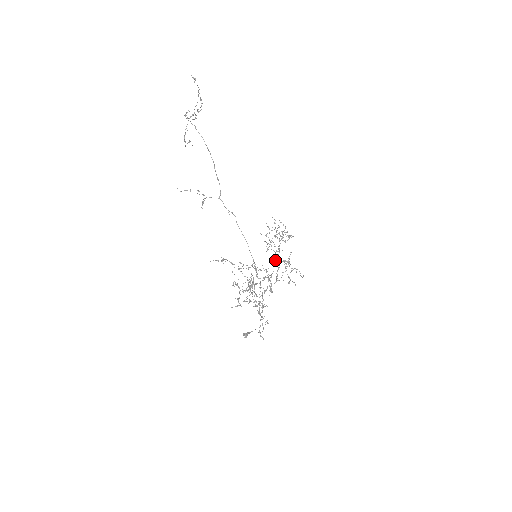
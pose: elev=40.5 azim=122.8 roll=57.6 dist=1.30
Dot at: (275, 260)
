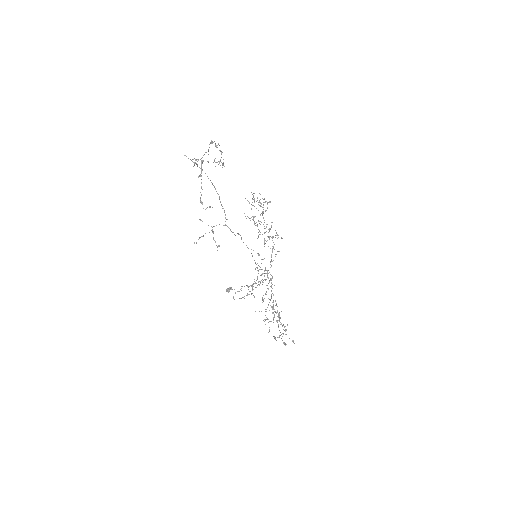
Dot at: occluded
